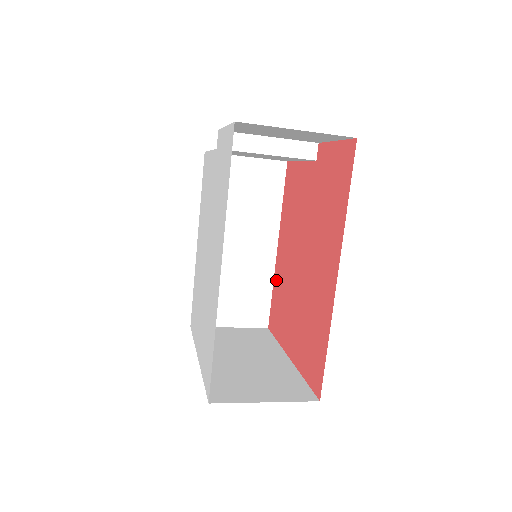
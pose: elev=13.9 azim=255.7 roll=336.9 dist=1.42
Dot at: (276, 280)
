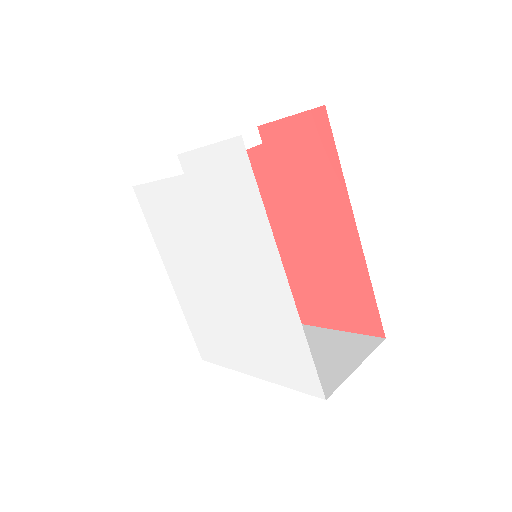
Dot at: occluded
